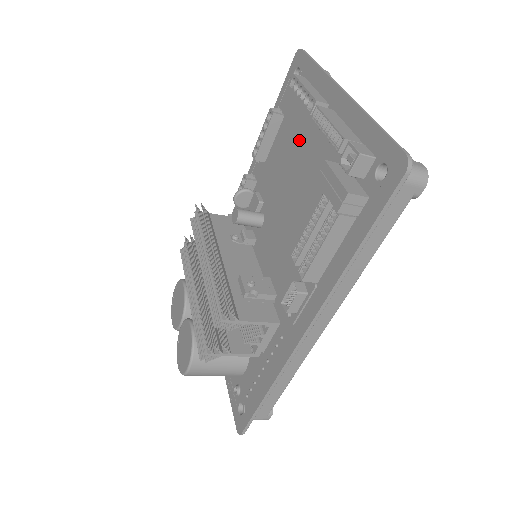
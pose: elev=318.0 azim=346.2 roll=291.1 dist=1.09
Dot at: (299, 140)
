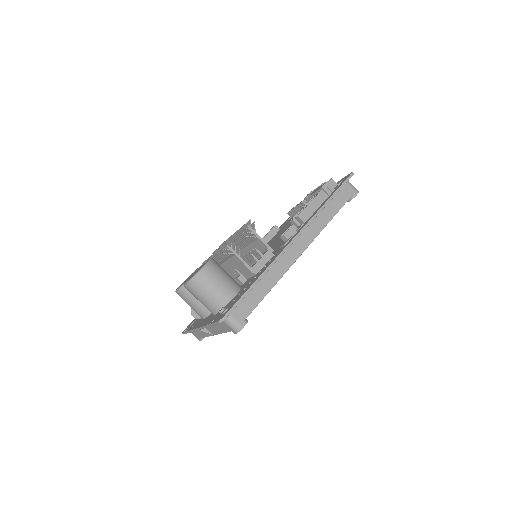
Dot at: occluded
